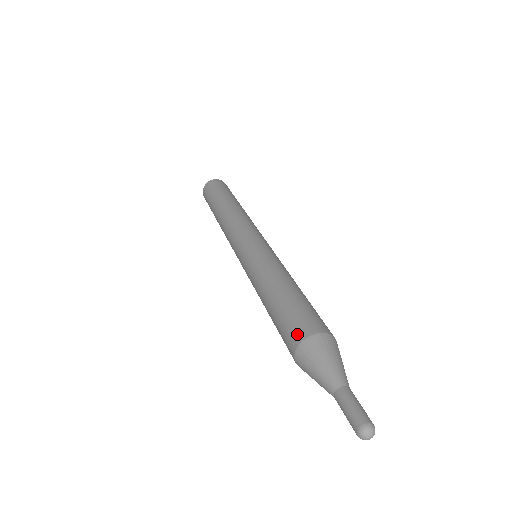
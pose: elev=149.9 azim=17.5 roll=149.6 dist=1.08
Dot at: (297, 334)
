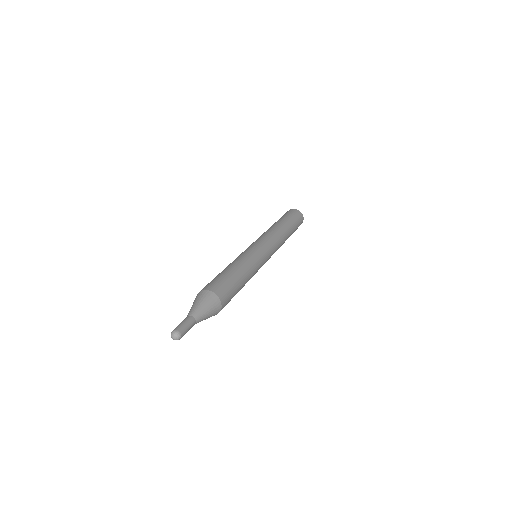
Dot at: occluded
